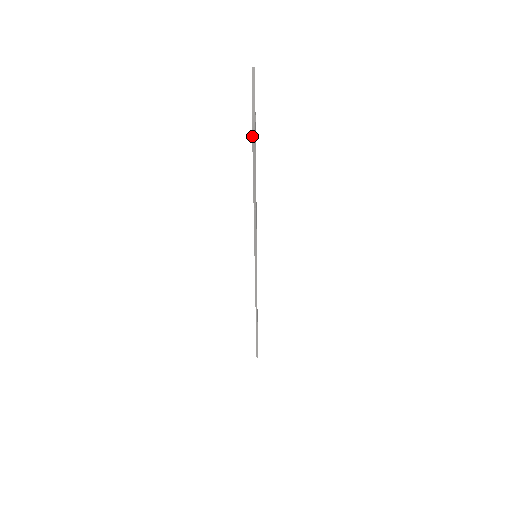
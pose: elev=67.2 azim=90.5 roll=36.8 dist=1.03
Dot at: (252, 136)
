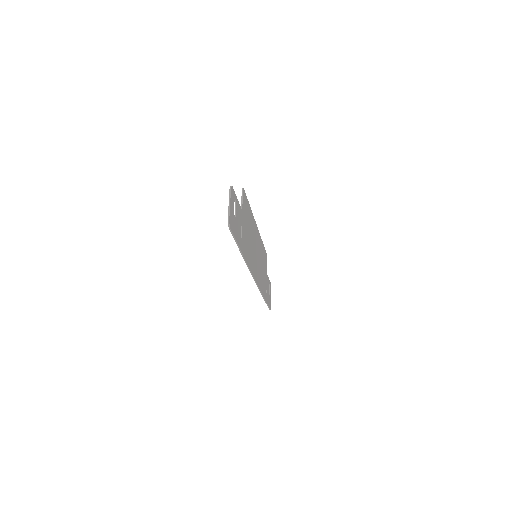
Dot at: (229, 228)
